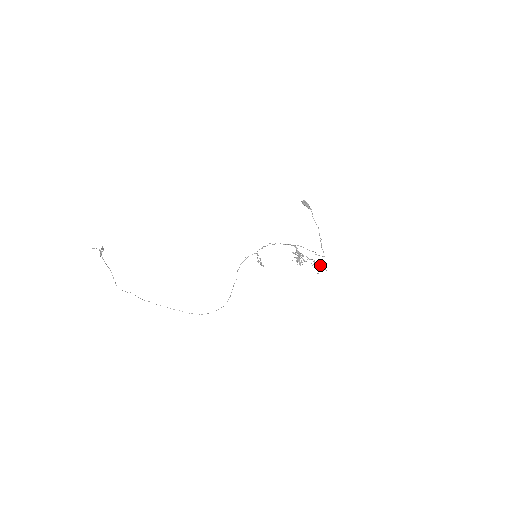
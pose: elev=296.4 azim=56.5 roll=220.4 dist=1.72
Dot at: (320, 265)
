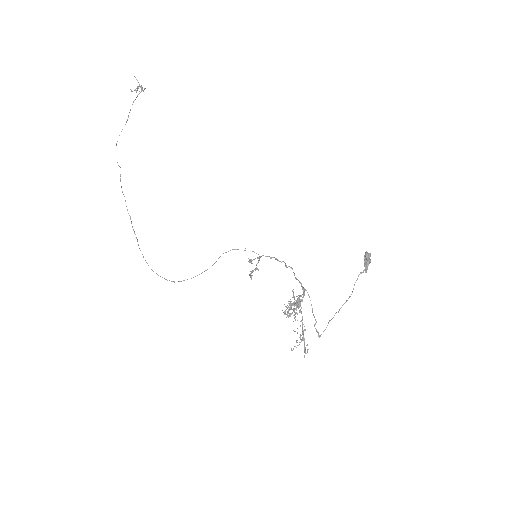
Dot at: occluded
